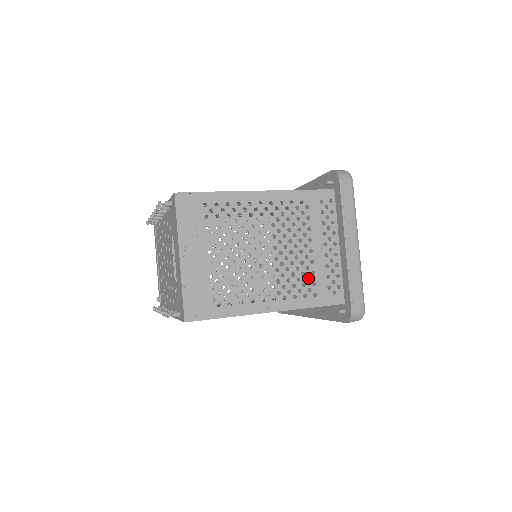
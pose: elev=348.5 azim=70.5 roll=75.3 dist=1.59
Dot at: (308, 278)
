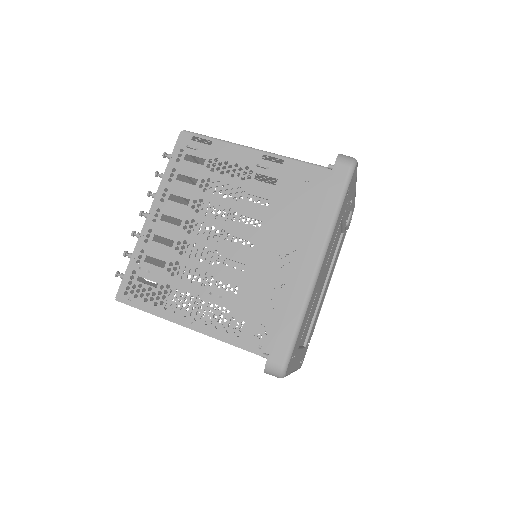
Dot at: occluded
